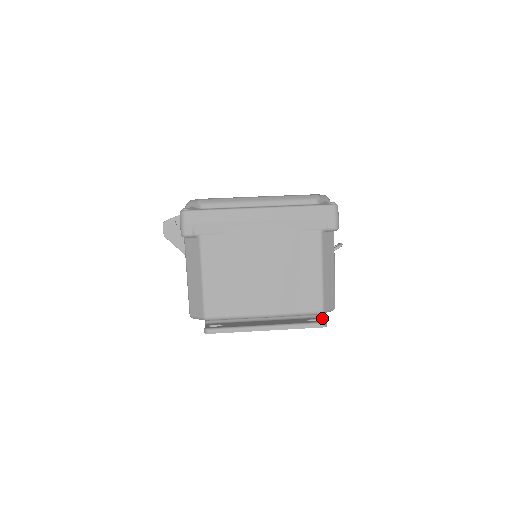
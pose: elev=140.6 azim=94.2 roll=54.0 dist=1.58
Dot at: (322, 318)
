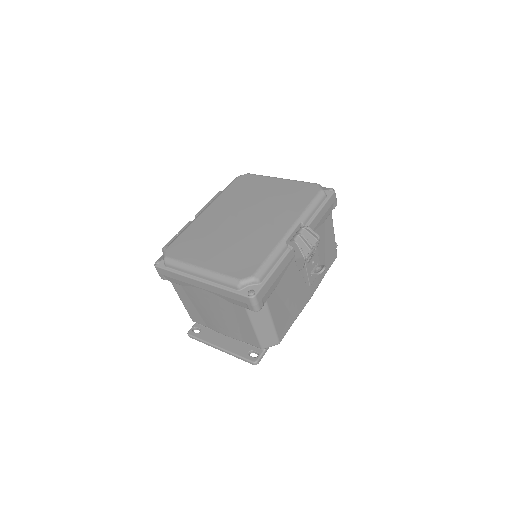
Dot at: (262, 352)
